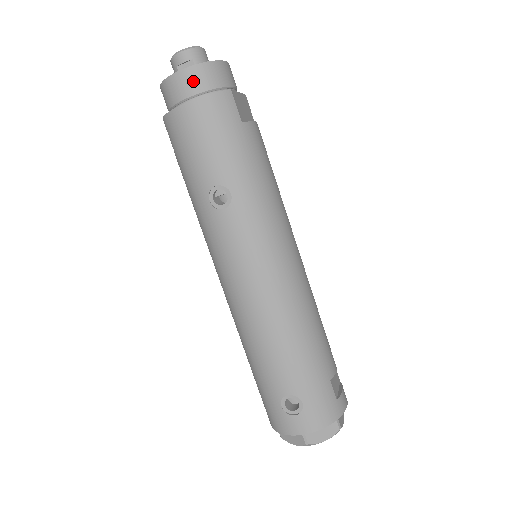
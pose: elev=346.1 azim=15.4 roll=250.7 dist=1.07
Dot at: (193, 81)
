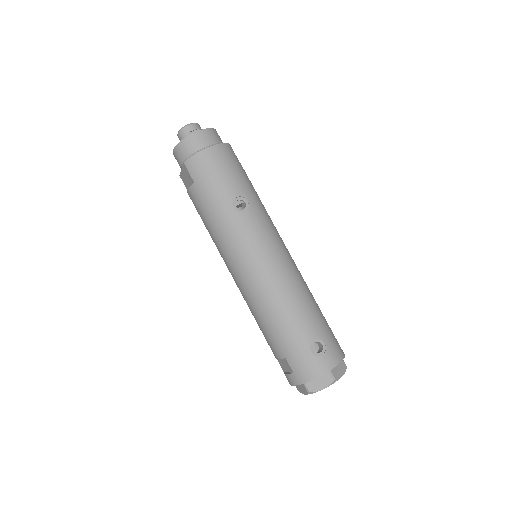
Dot at: (208, 137)
